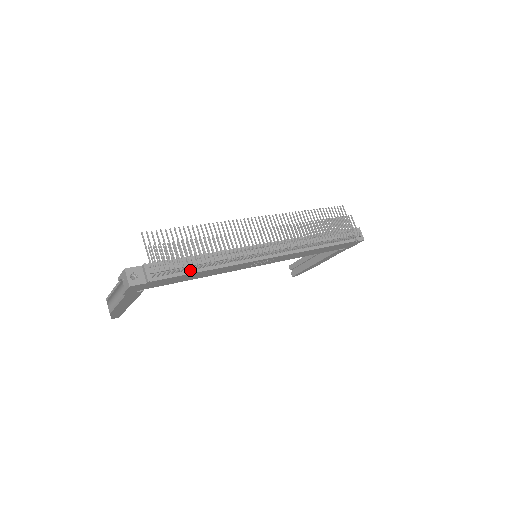
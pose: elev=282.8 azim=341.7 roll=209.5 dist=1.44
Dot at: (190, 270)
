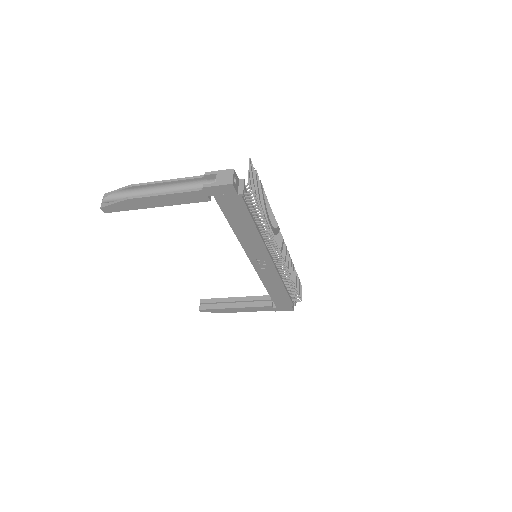
Dot at: (253, 217)
